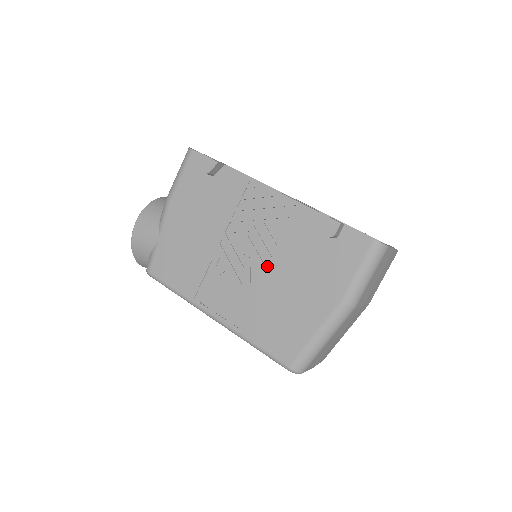
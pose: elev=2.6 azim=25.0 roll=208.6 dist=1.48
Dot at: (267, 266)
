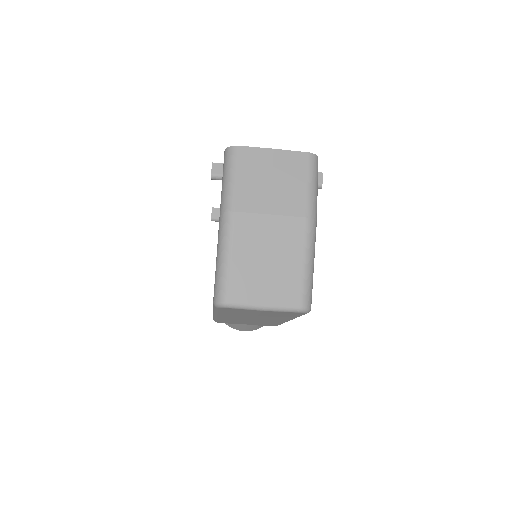
Dot at: occluded
